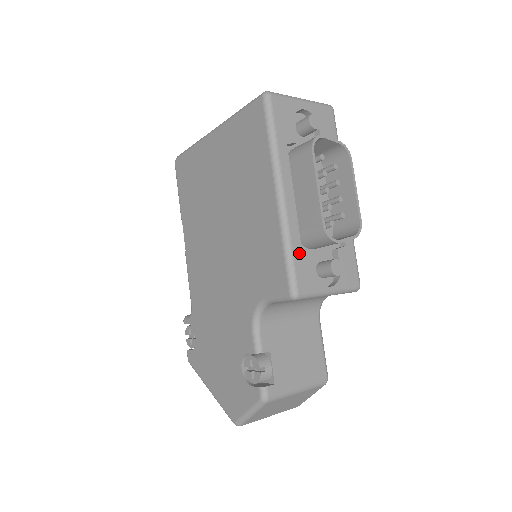
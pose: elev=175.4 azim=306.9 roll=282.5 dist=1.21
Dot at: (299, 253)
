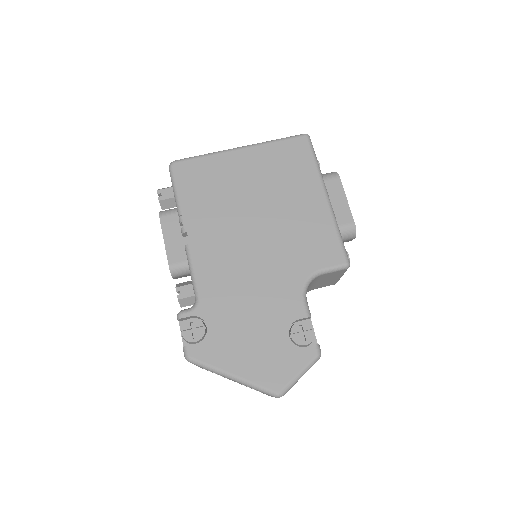
Dot at: occluded
